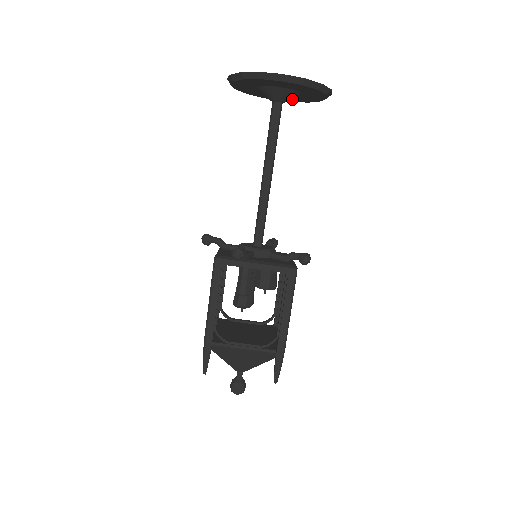
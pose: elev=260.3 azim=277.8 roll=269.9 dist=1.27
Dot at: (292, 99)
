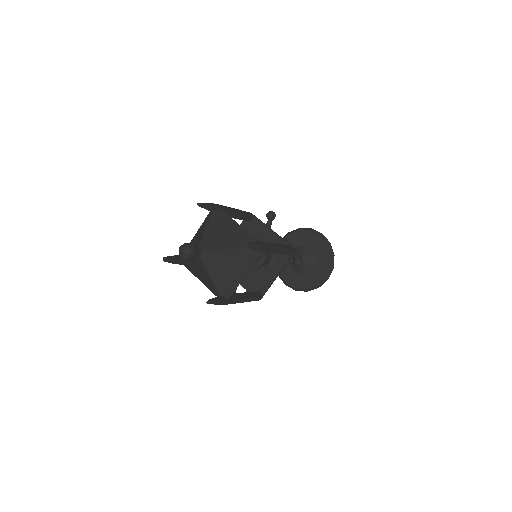
Dot at: (299, 280)
